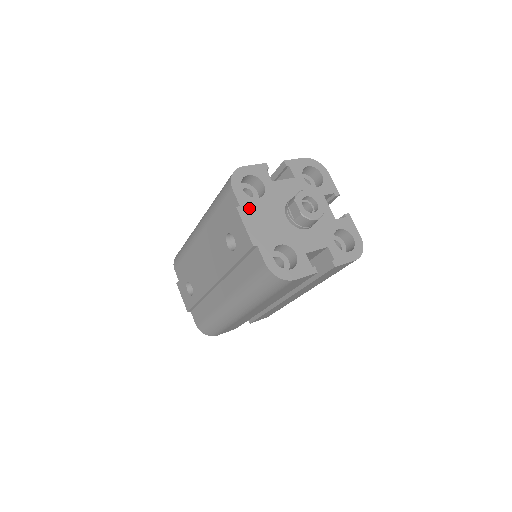
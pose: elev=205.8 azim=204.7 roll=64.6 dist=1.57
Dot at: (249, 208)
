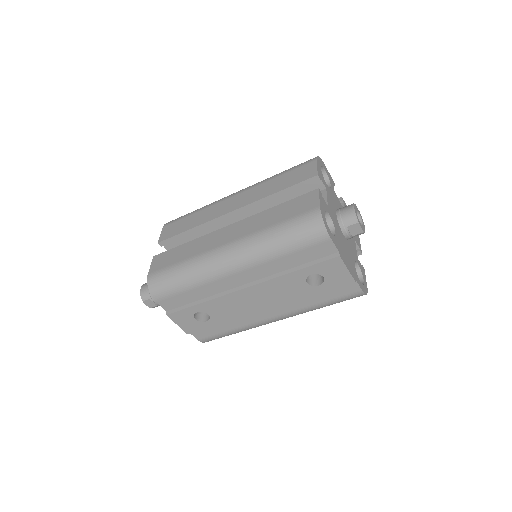
Dot at: (340, 249)
